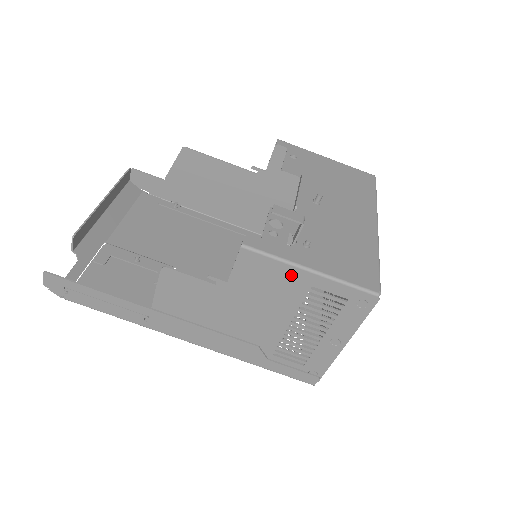
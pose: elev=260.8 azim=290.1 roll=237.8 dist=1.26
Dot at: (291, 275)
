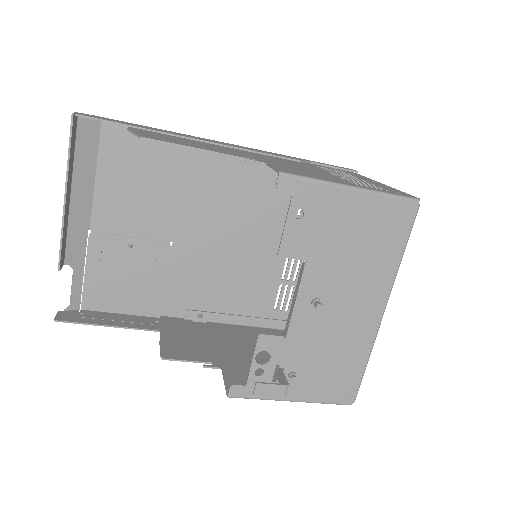
Dot at: occluded
